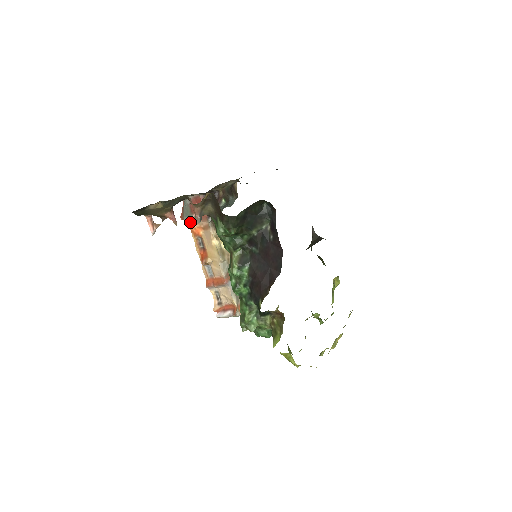
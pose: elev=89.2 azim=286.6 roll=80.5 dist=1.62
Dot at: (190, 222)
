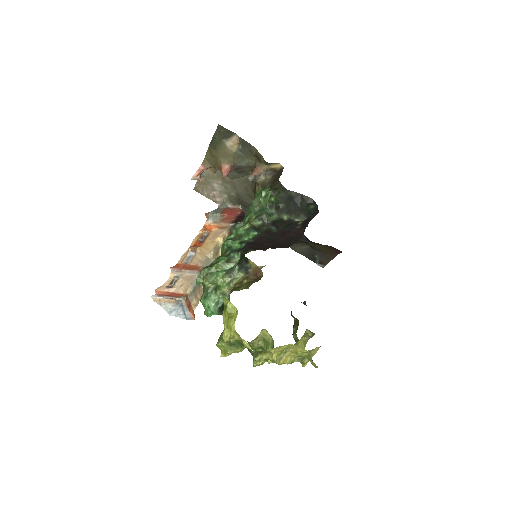
Dot at: (213, 217)
